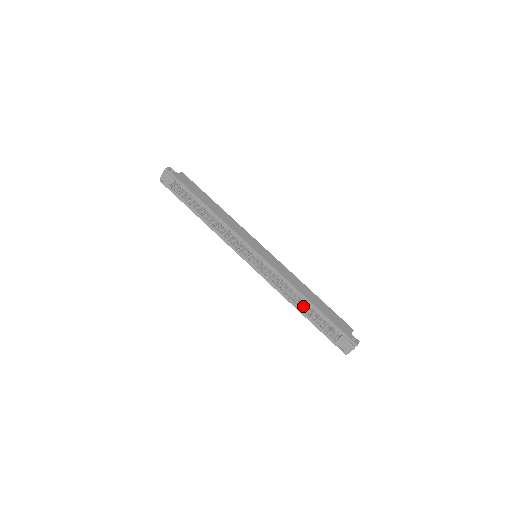
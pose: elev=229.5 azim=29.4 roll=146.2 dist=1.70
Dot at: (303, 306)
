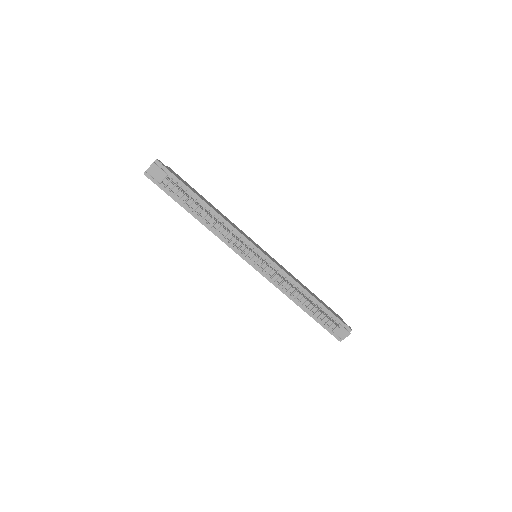
Dot at: (305, 301)
